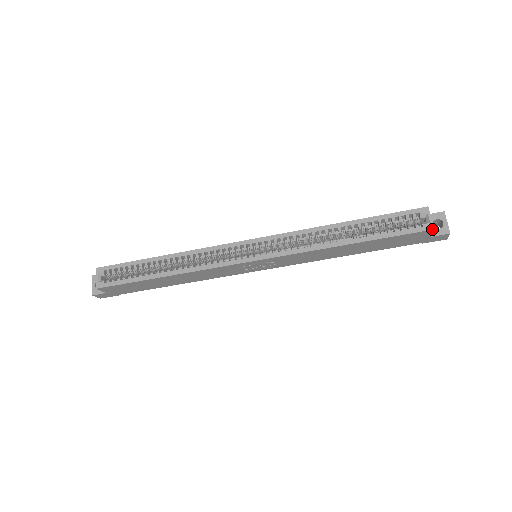
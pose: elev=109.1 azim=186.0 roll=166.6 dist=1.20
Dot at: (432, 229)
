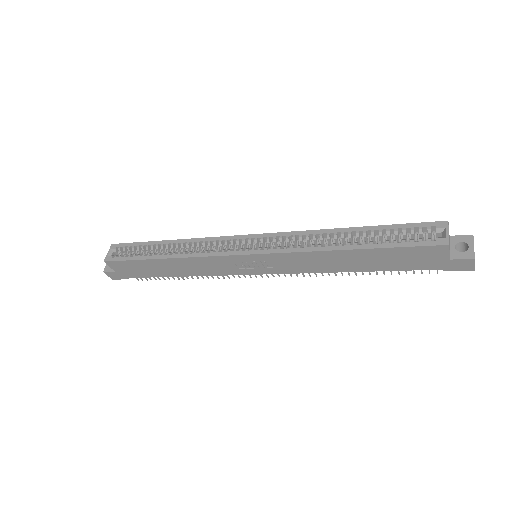
Dot at: (446, 244)
